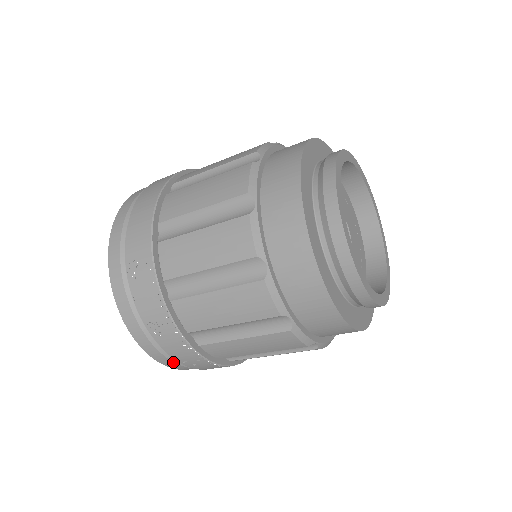
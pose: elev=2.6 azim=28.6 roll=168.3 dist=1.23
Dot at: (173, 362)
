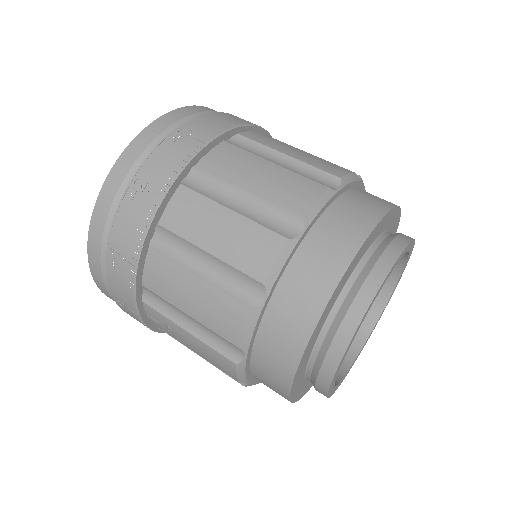
Dot at: (101, 243)
